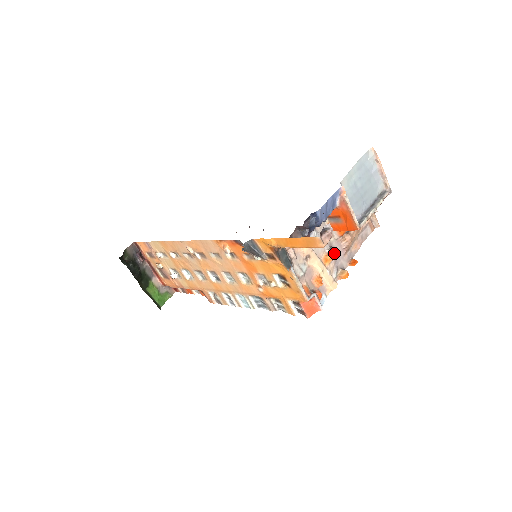
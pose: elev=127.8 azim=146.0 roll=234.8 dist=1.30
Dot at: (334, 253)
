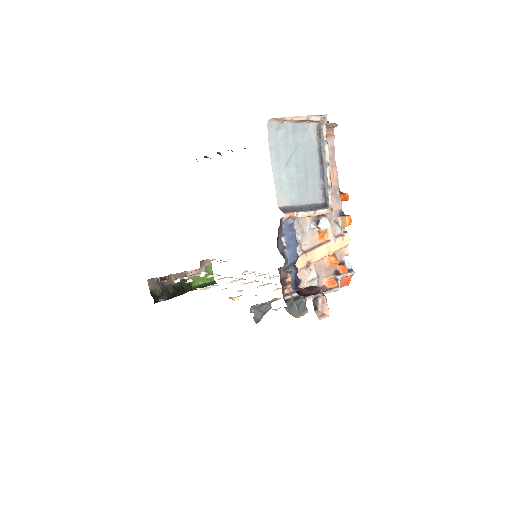
Dot at: (324, 228)
